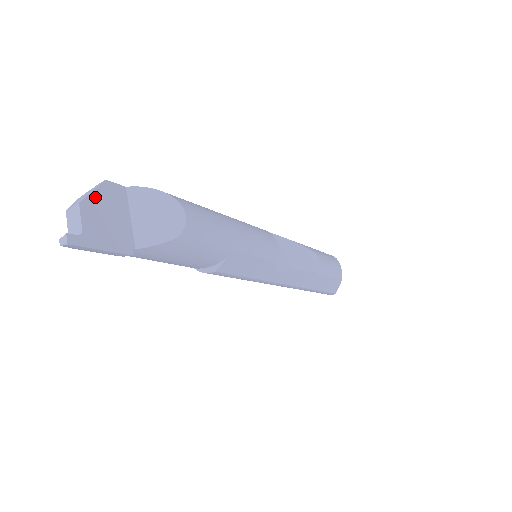
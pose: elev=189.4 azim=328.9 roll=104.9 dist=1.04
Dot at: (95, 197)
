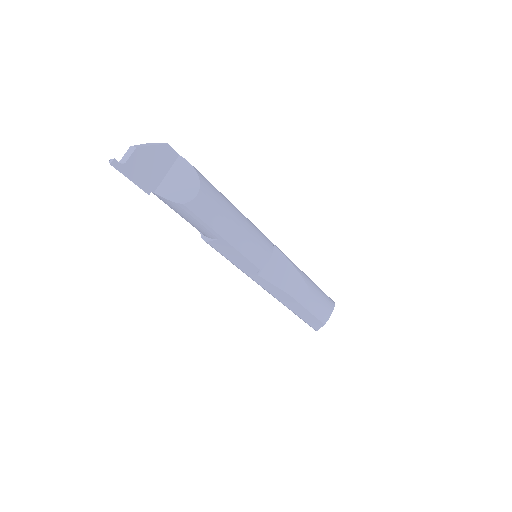
Dot at: (151, 149)
